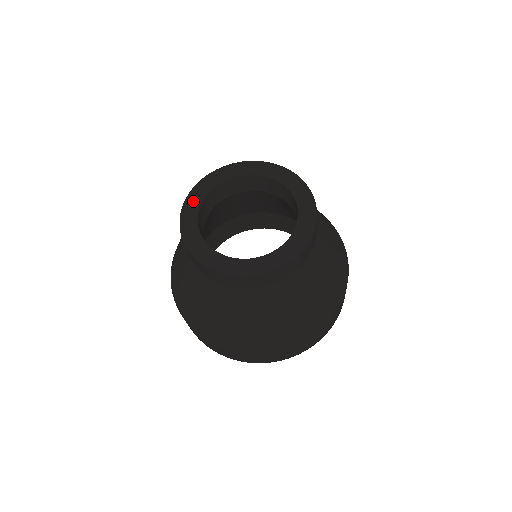
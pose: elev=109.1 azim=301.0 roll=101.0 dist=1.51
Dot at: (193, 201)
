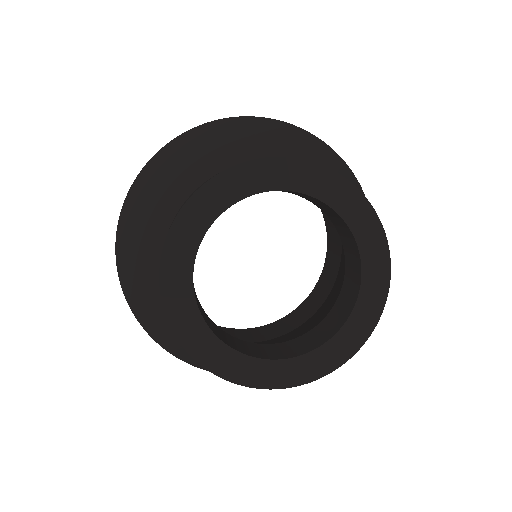
Dot at: (175, 281)
